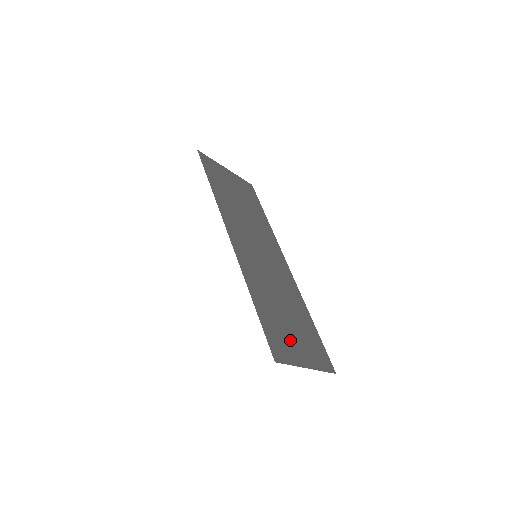
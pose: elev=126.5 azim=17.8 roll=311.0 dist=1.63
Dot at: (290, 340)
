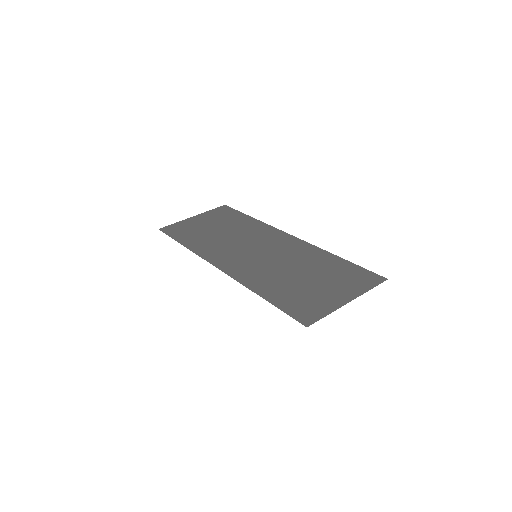
Dot at: (318, 295)
